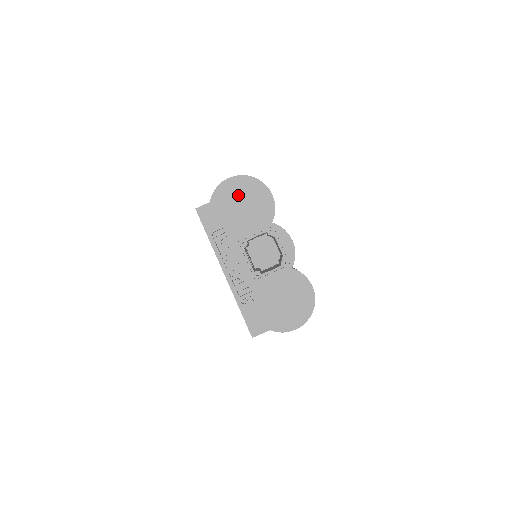
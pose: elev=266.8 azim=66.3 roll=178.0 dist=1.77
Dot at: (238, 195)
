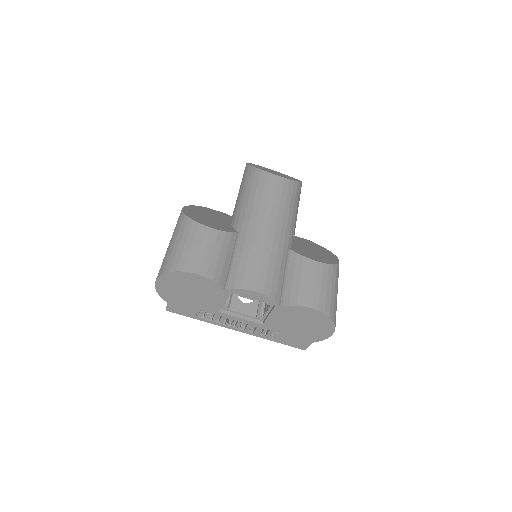
Dot at: (177, 289)
